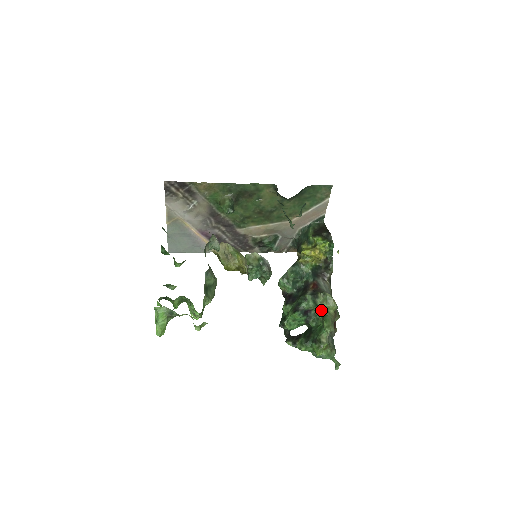
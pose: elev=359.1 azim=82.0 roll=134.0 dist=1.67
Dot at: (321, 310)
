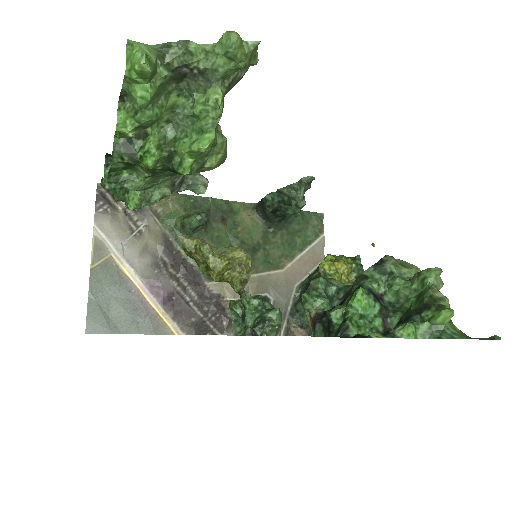
Dot at: (400, 277)
